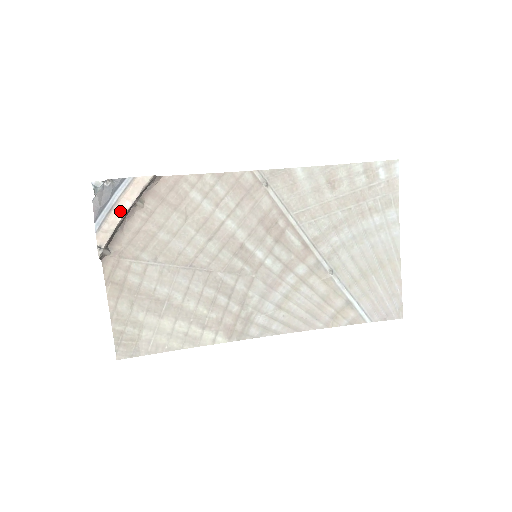
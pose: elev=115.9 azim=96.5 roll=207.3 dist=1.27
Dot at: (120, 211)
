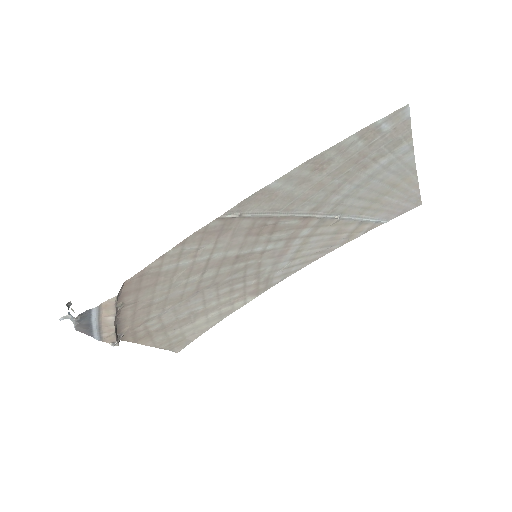
Dot at: (109, 324)
